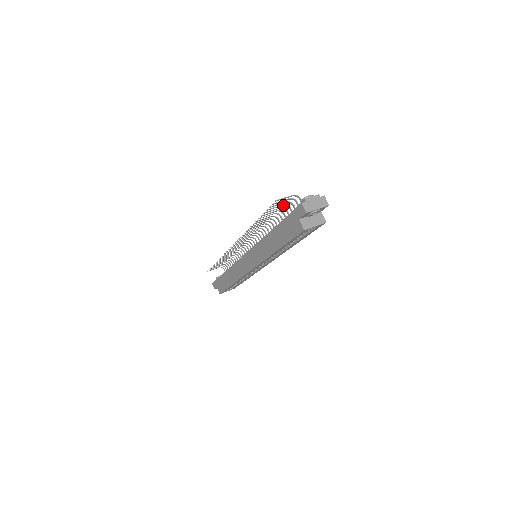
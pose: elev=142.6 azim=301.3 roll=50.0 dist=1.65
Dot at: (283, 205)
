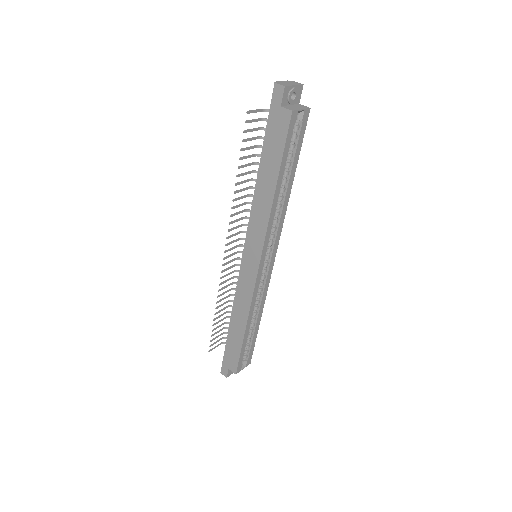
Dot at: (257, 138)
